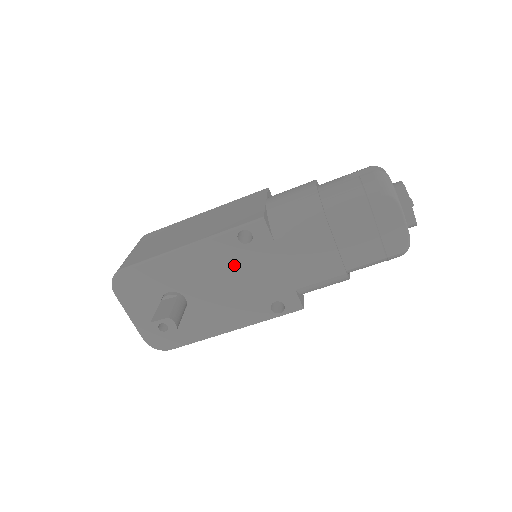
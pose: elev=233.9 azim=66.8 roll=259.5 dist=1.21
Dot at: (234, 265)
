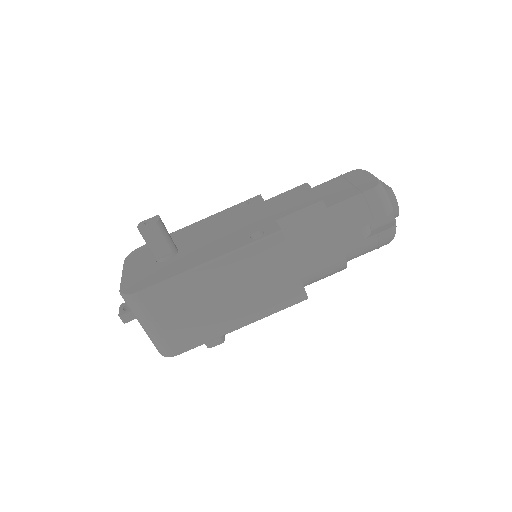
Dot at: (229, 221)
